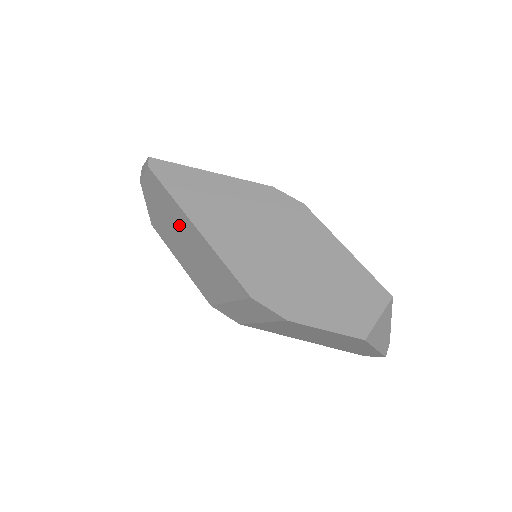
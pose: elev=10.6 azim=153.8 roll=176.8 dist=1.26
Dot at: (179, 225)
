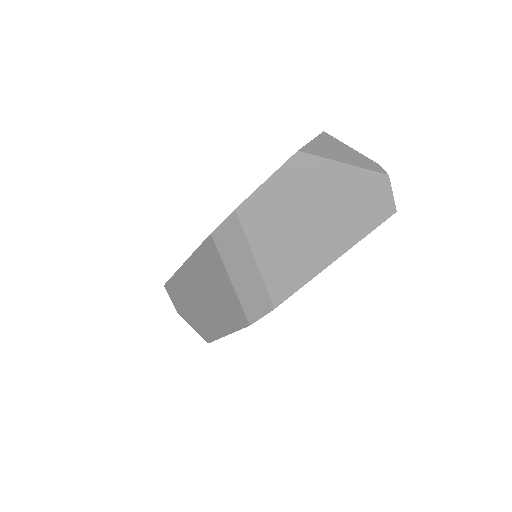
Dot at: (191, 291)
